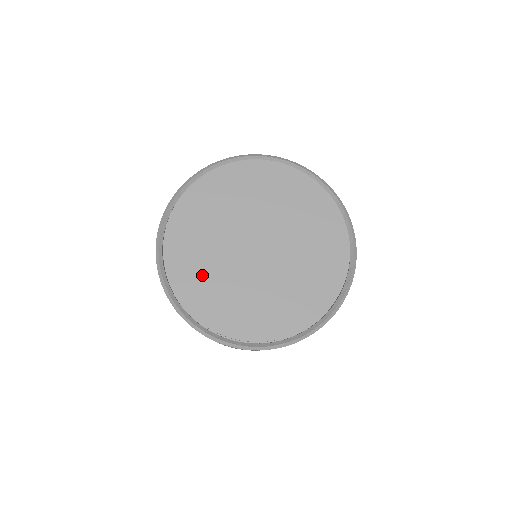
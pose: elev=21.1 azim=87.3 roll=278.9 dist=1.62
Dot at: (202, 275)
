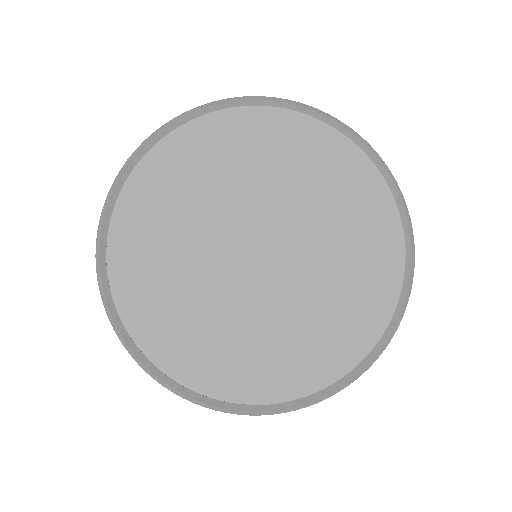
Dot at: (170, 301)
